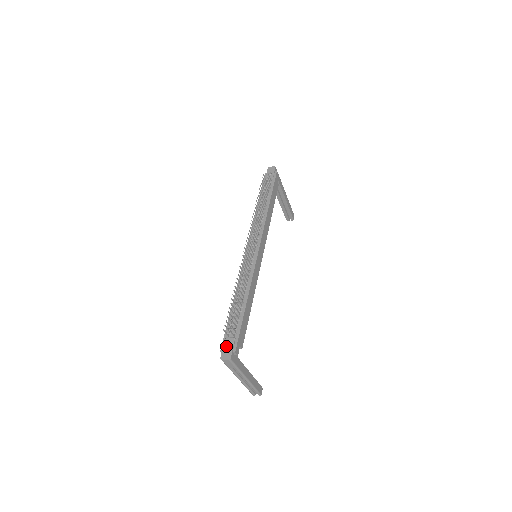
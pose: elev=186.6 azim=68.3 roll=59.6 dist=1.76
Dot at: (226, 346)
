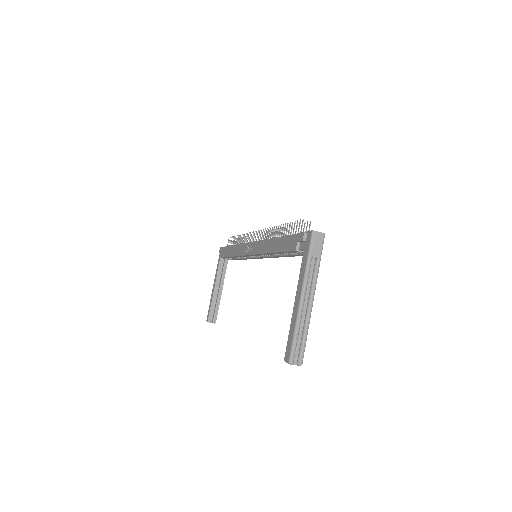
Dot at: occluded
